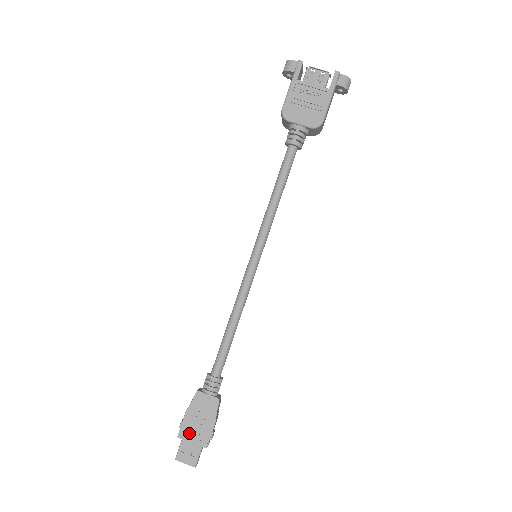
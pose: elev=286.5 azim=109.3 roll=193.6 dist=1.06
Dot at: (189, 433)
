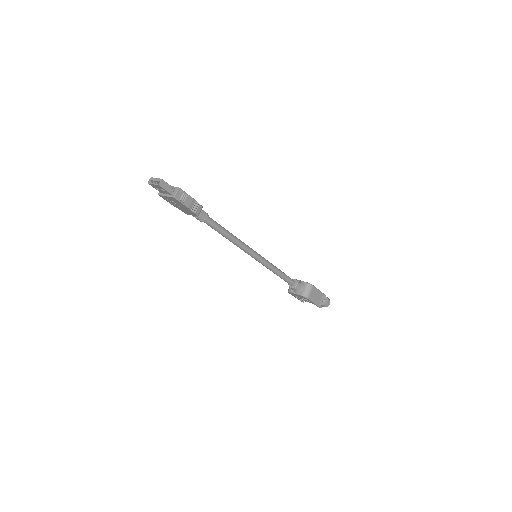
Dot at: occluded
